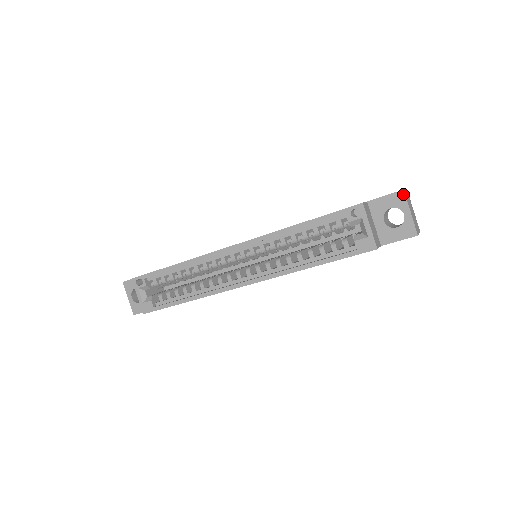
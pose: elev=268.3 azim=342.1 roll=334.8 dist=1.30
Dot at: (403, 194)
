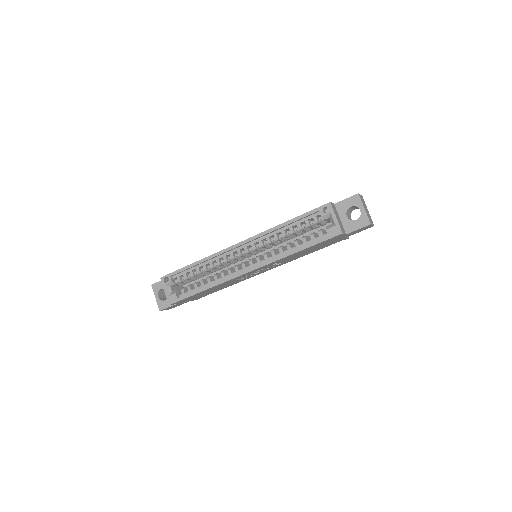
Dot at: (358, 196)
